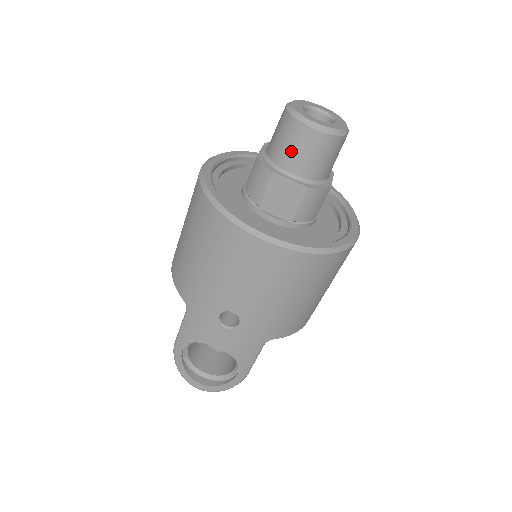
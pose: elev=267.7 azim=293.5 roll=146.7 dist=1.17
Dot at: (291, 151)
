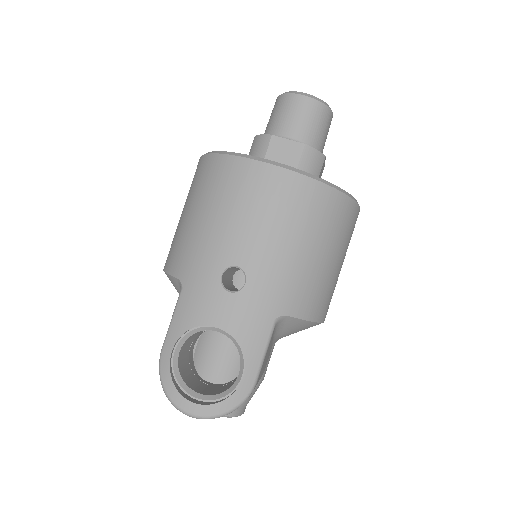
Dot at: (286, 118)
